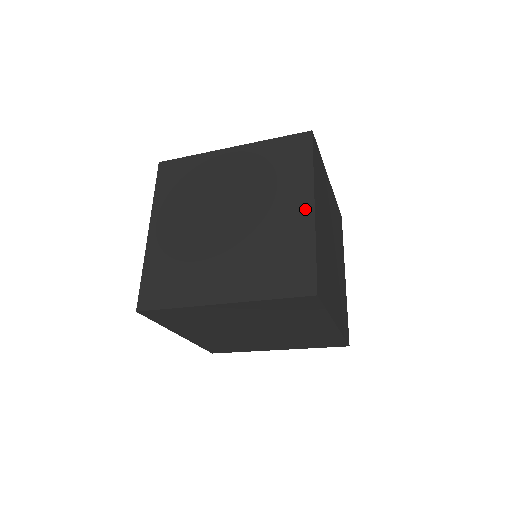
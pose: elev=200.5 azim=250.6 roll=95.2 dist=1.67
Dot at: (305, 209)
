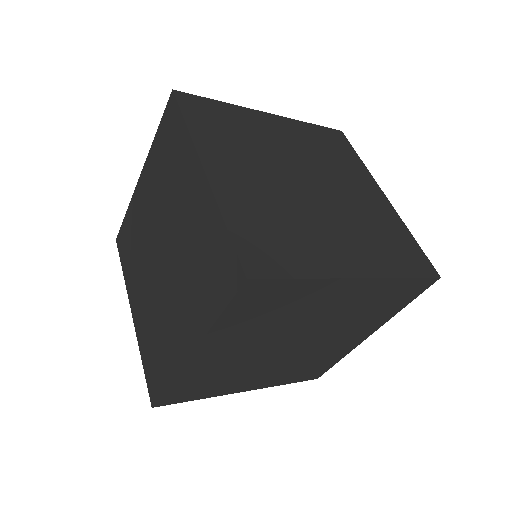
Dot at: (199, 182)
